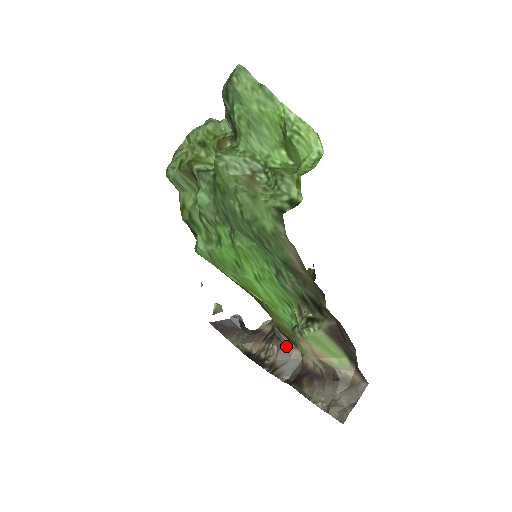
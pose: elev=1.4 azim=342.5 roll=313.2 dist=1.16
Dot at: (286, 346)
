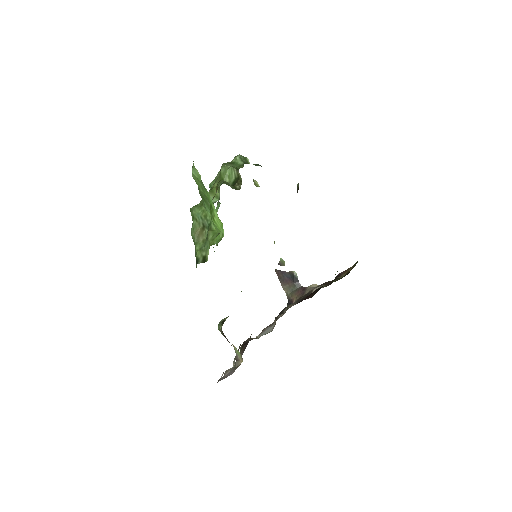
Dot at: occluded
